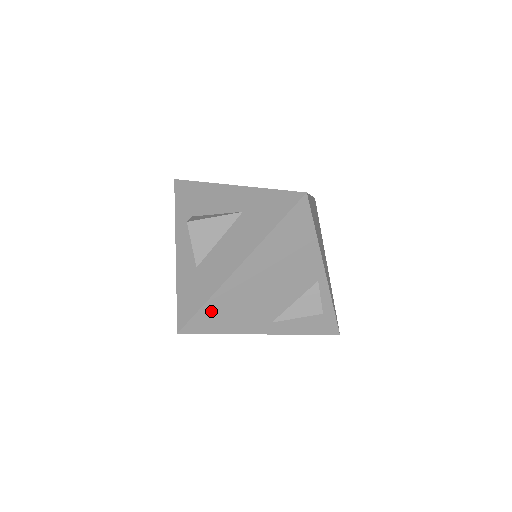
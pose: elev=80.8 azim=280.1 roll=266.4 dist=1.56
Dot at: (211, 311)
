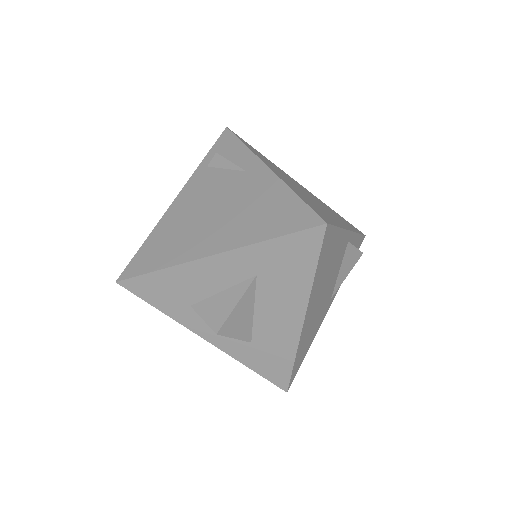
Dot at: (299, 357)
